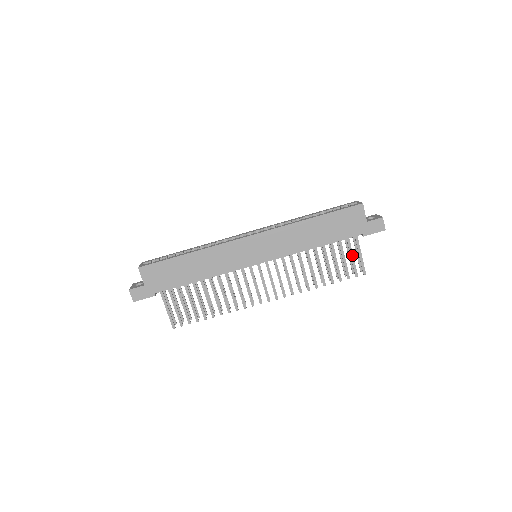
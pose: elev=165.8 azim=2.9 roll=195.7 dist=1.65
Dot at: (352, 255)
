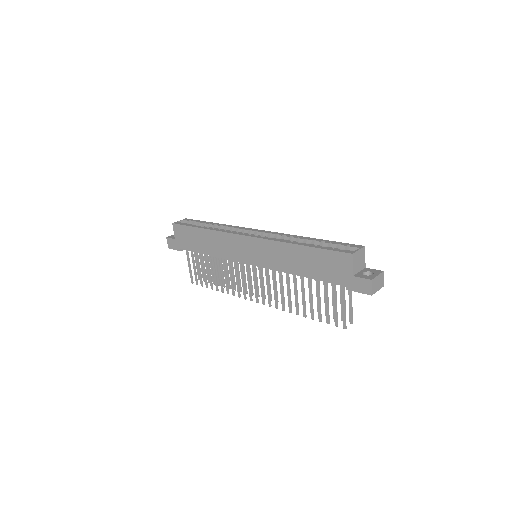
Dot at: (335, 302)
